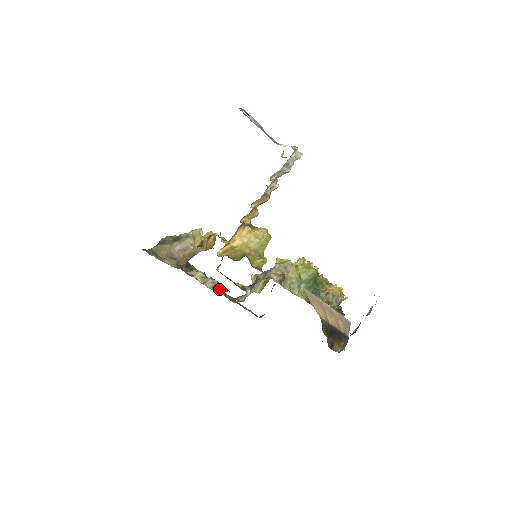
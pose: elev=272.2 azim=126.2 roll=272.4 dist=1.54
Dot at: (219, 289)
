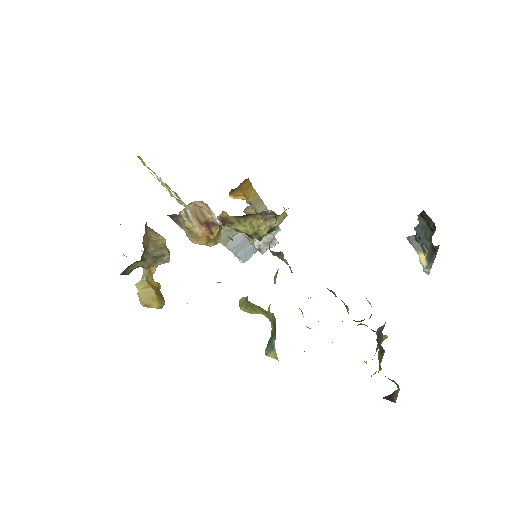
Dot at: occluded
